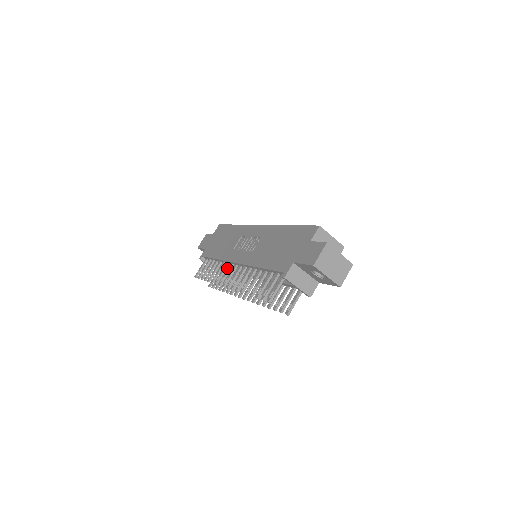
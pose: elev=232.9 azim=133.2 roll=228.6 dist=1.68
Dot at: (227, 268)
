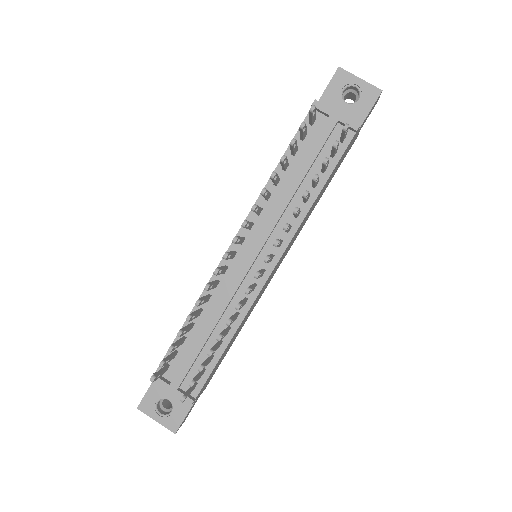
Dot at: (214, 308)
